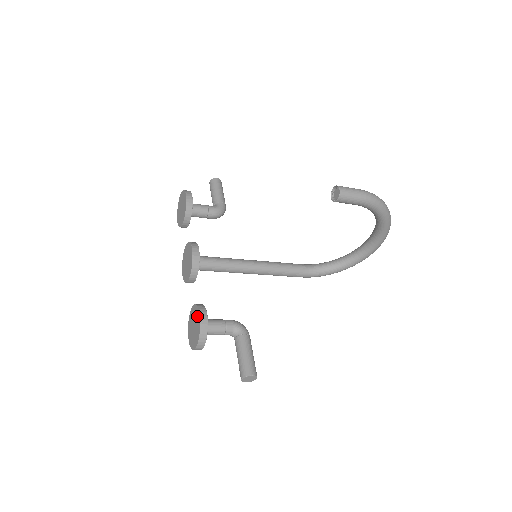
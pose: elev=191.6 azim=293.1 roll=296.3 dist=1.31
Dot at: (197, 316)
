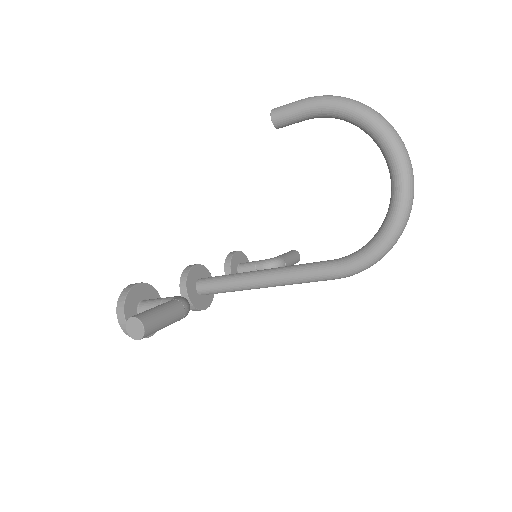
Dot at: occluded
